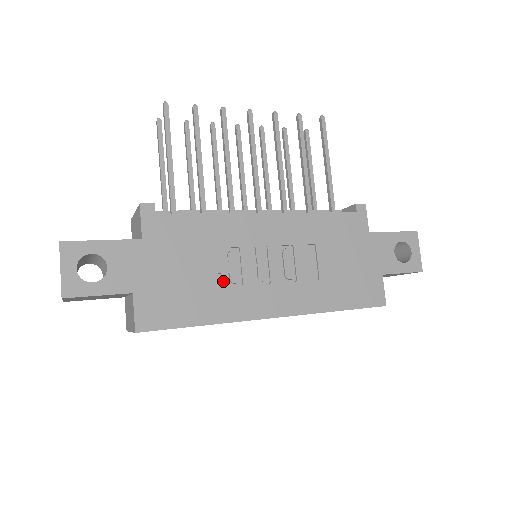
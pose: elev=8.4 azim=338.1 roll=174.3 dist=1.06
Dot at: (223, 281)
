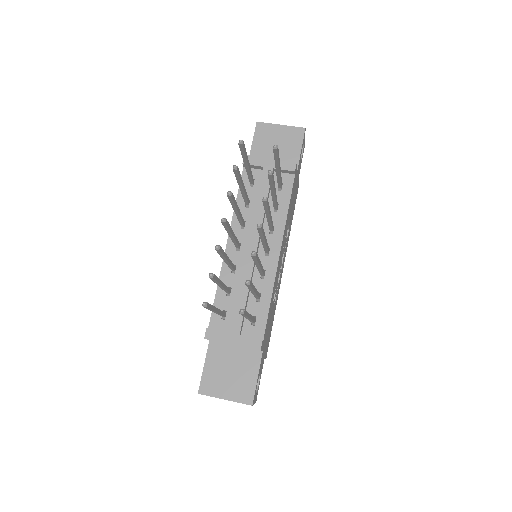
Dot at: occluded
